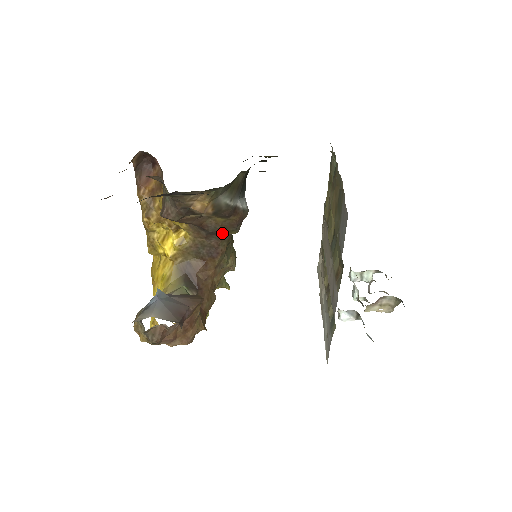
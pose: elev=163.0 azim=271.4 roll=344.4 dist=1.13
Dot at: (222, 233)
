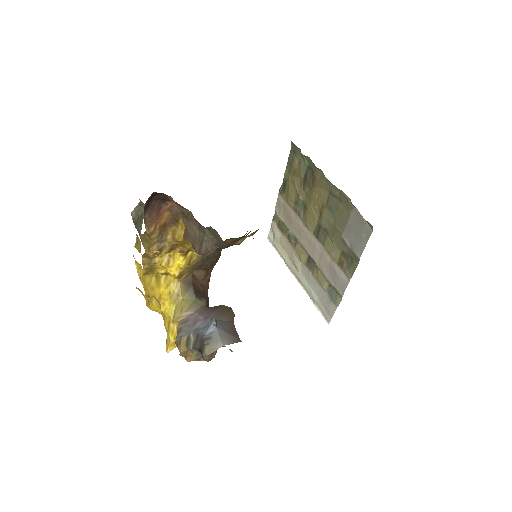
Dot at: occluded
